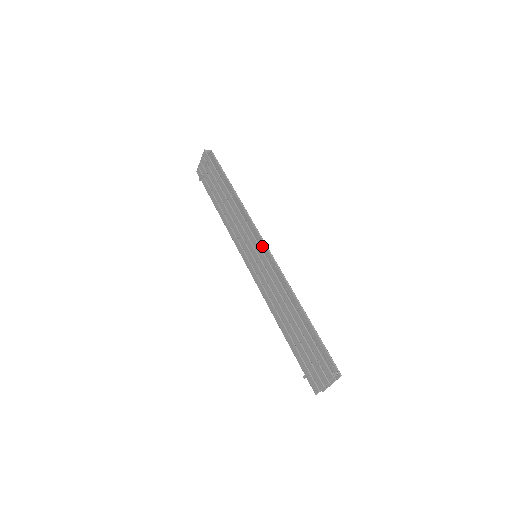
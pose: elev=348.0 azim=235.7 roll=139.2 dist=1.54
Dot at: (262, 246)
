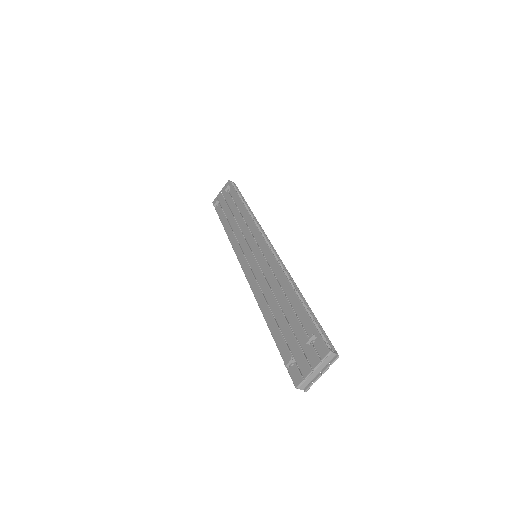
Dot at: (267, 243)
